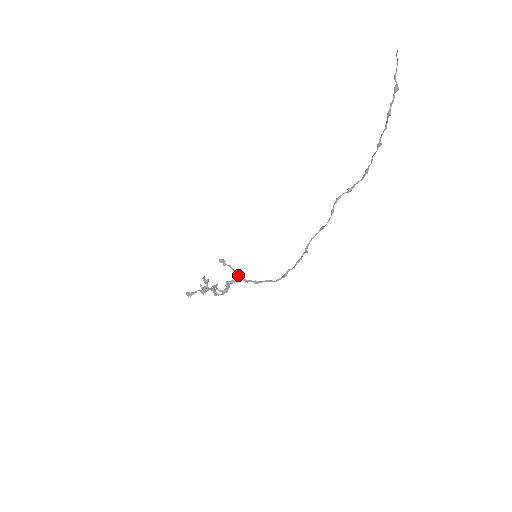
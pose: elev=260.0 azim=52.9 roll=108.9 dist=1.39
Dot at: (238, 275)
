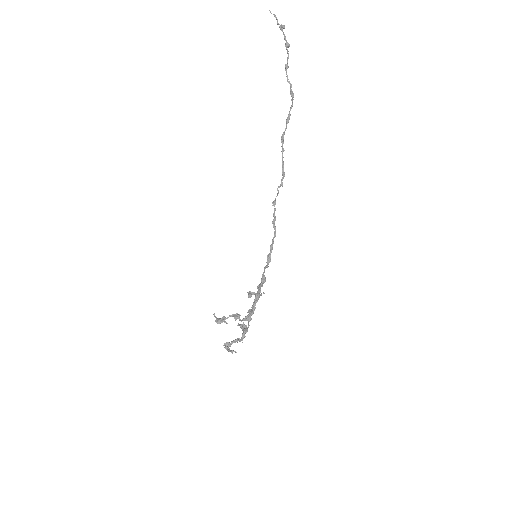
Dot at: (259, 296)
